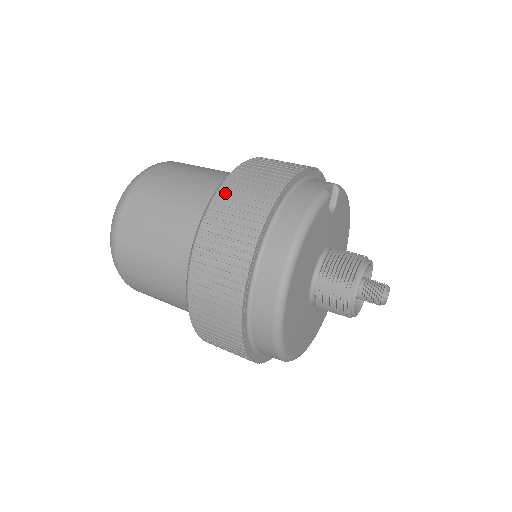
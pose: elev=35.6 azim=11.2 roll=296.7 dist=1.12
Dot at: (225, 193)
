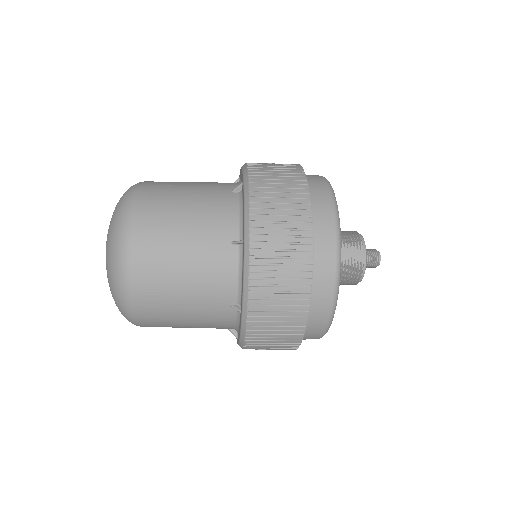
Dot at: (257, 175)
